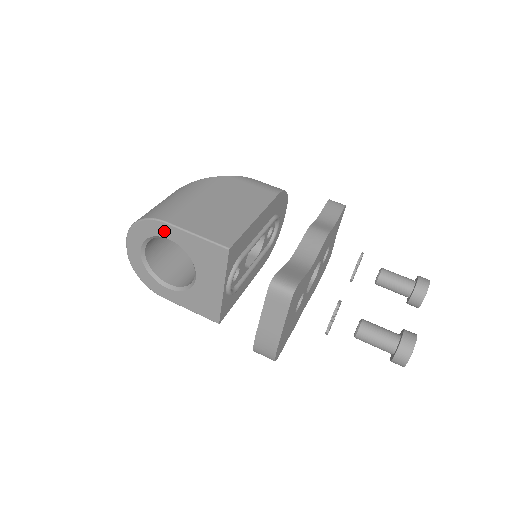
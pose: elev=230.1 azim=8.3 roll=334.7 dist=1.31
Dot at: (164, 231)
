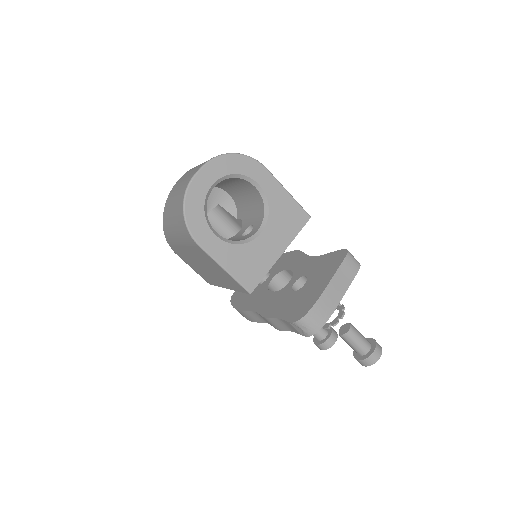
Dot at: (260, 175)
